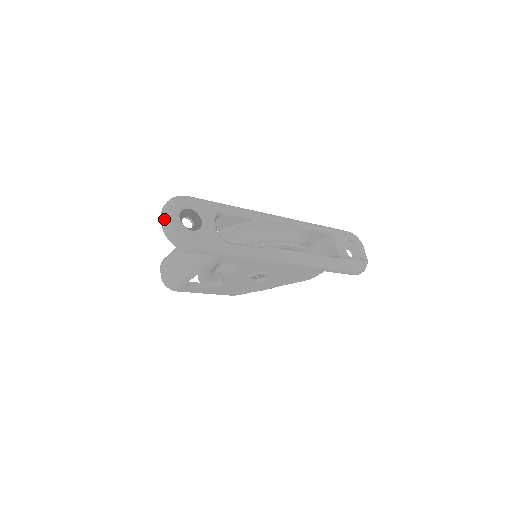
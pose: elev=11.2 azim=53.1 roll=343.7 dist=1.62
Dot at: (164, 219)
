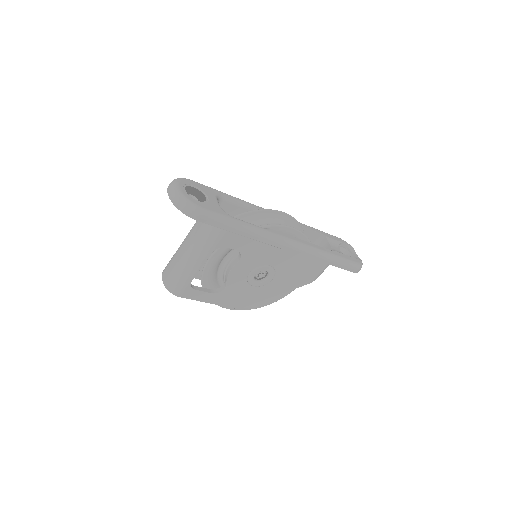
Dot at: (171, 190)
